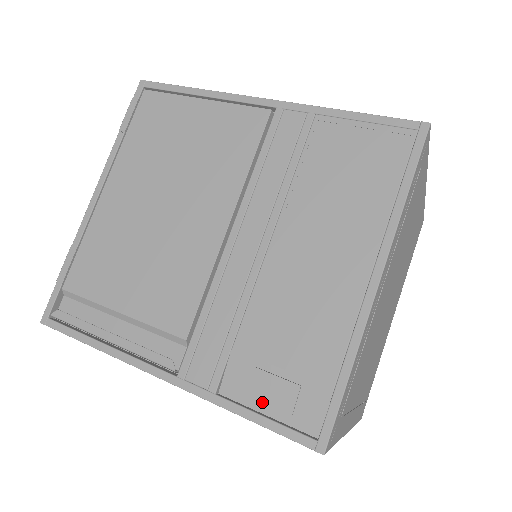
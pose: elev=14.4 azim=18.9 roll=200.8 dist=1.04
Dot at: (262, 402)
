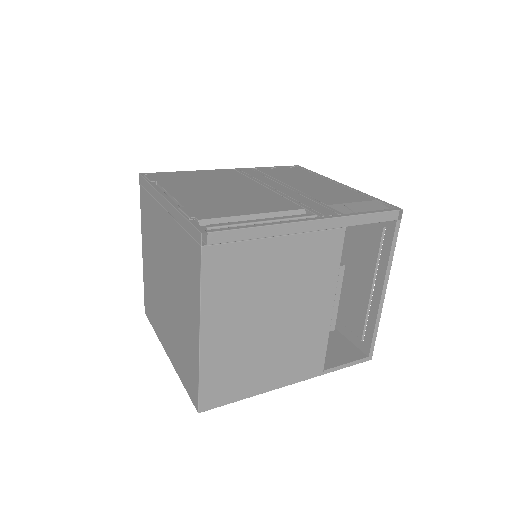
Dot at: (363, 211)
